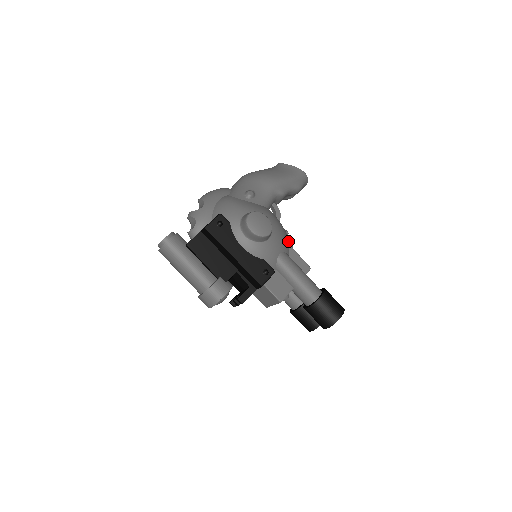
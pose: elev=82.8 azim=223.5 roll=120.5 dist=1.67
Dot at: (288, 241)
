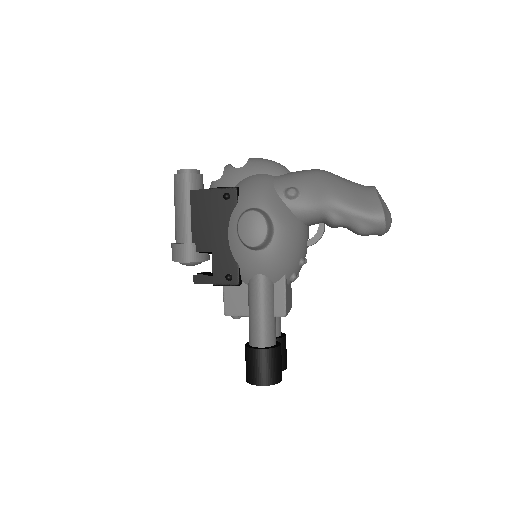
Dot at: (288, 271)
